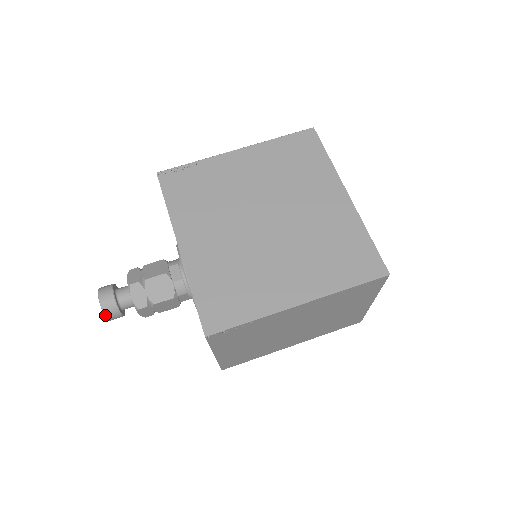
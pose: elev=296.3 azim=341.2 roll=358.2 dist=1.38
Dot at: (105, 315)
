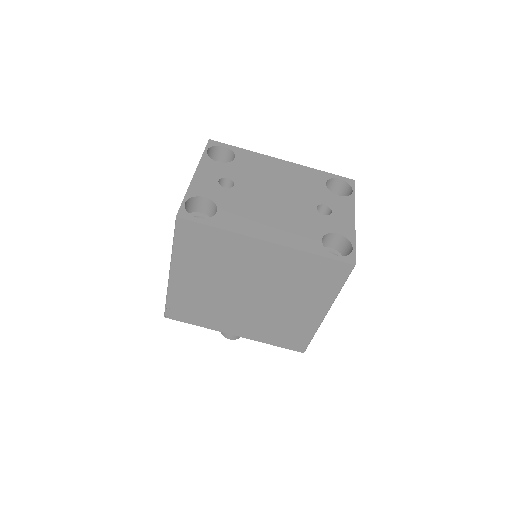
Dot at: occluded
